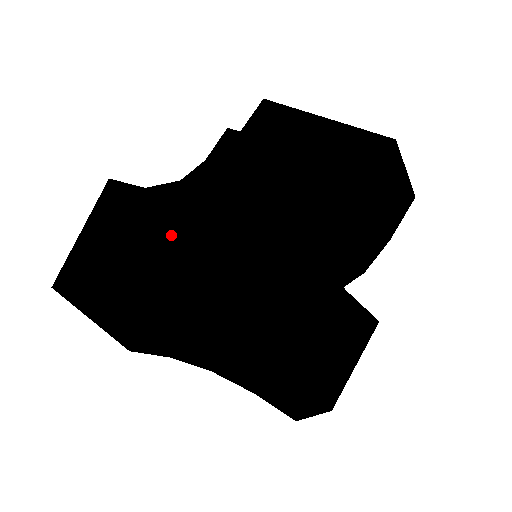
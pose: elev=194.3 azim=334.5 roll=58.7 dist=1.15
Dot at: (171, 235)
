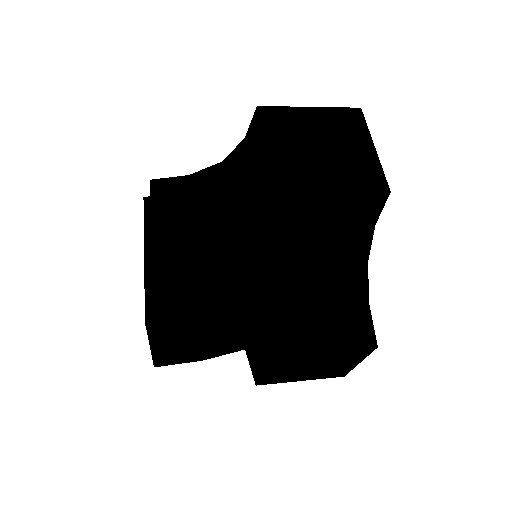
Dot at: occluded
